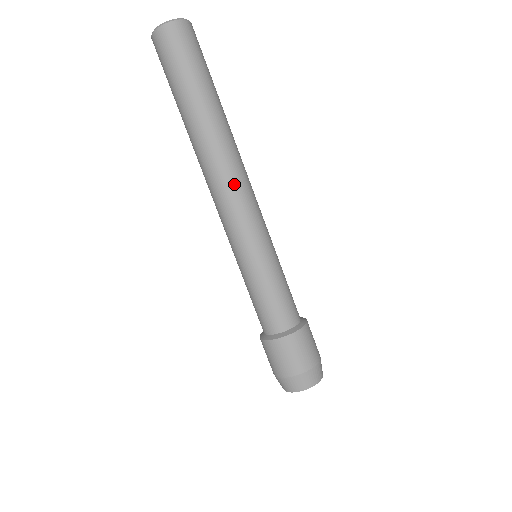
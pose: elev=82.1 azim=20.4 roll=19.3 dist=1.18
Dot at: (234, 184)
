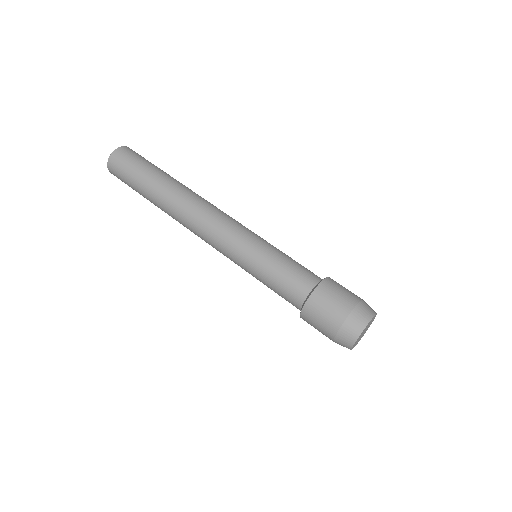
Dot at: (217, 208)
